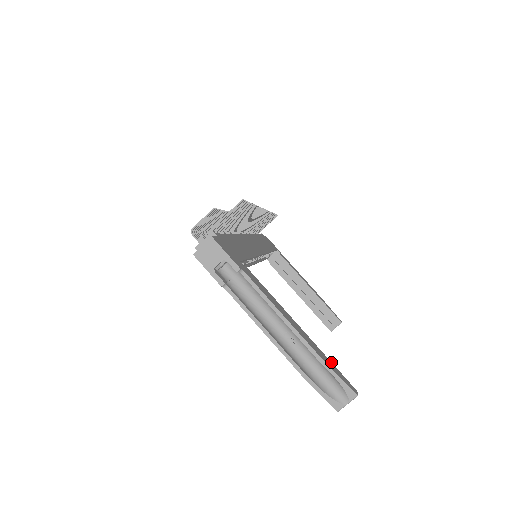
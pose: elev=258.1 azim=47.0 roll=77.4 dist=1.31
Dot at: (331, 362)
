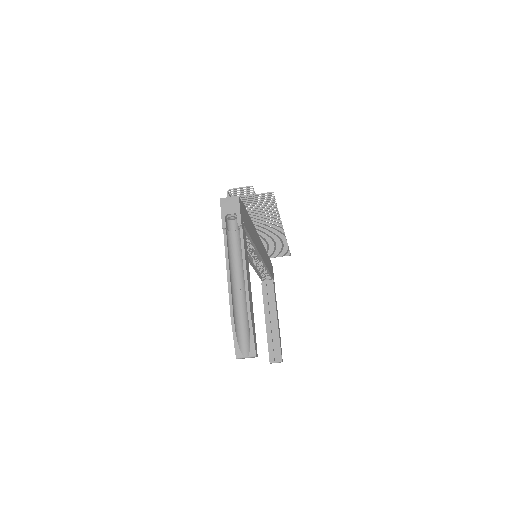
Dot at: occluded
